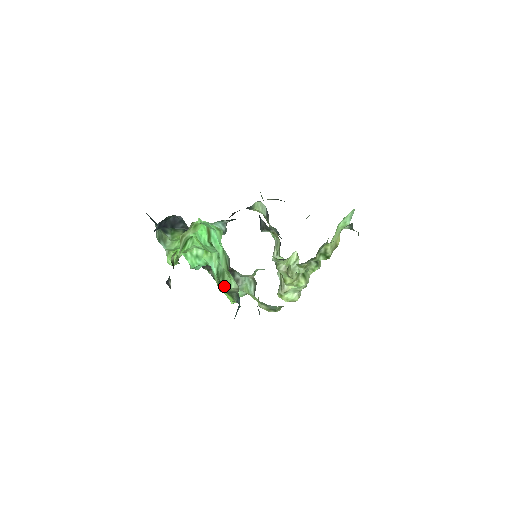
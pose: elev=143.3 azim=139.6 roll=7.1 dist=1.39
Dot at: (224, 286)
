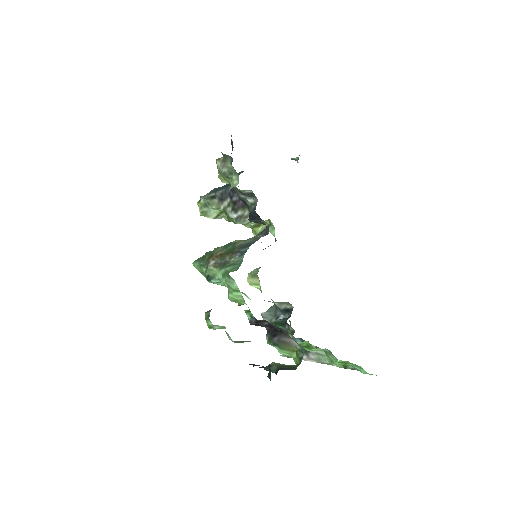
Dot at: occluded
